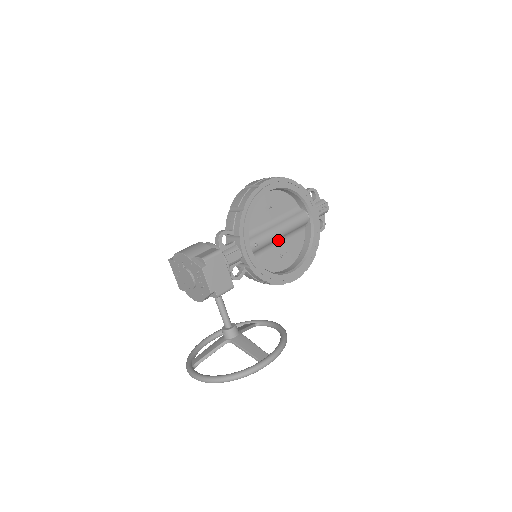
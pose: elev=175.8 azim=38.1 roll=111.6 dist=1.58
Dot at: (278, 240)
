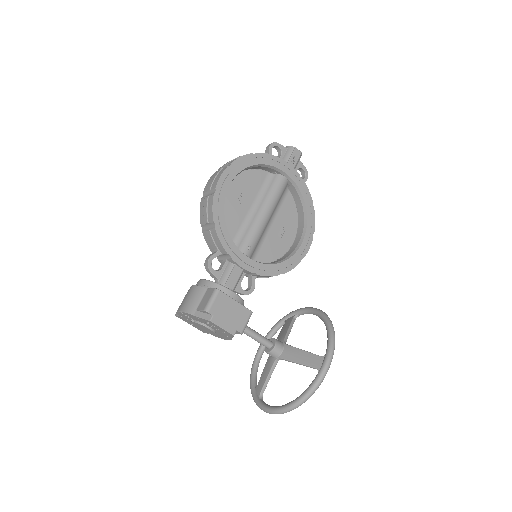
Dot at: (268, 223)
